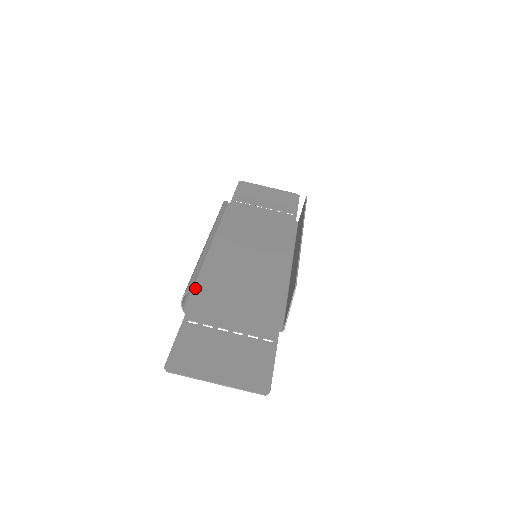
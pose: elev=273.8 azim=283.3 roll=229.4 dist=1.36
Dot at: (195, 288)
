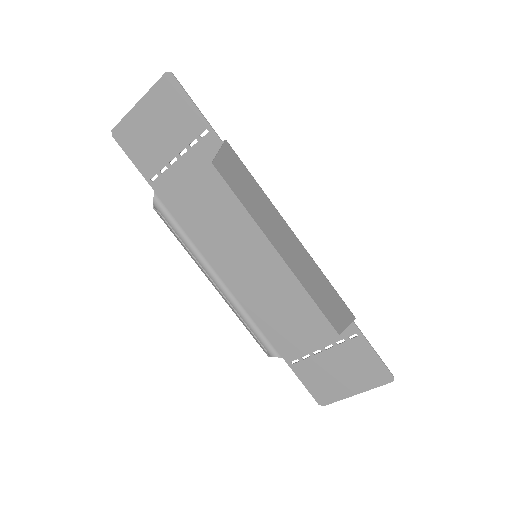
Dot at: (261, 332)
